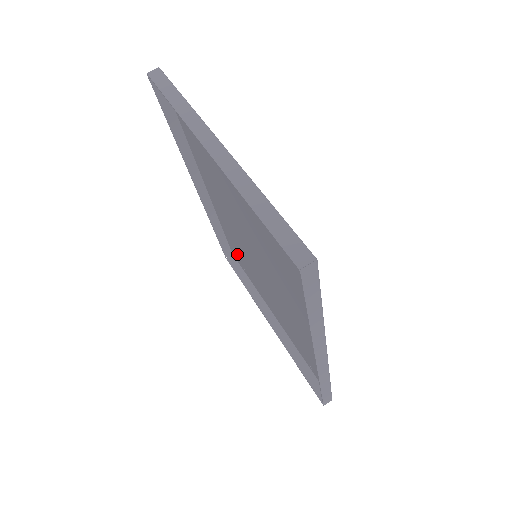
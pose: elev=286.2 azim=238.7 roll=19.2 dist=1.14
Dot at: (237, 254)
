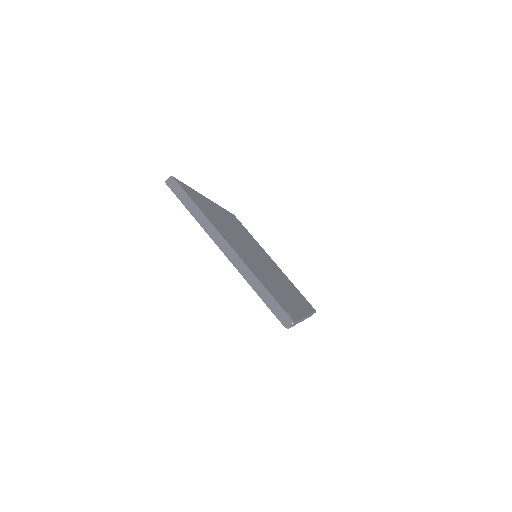
Dot at: occluded
